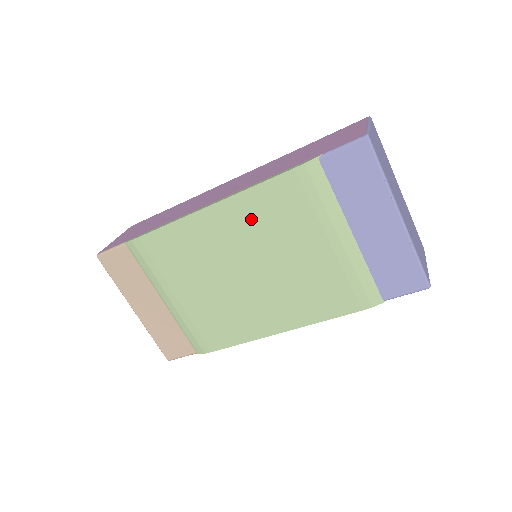
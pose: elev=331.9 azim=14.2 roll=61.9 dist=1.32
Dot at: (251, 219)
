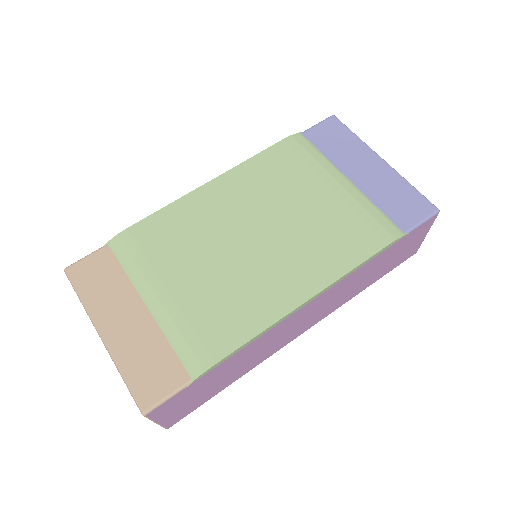
Dot at: (252, 184)
